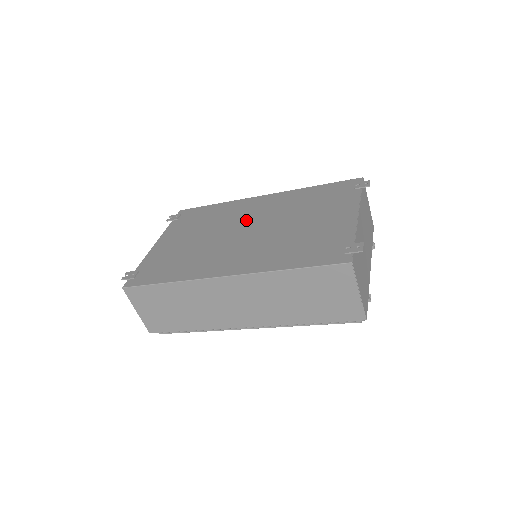
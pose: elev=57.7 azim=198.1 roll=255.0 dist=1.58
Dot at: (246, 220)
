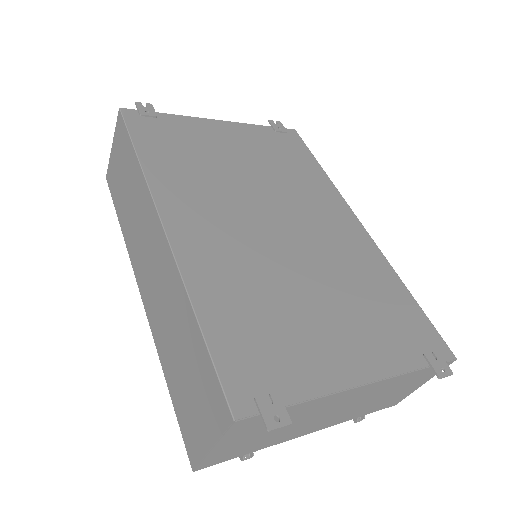
Dot at: (298, 216)
